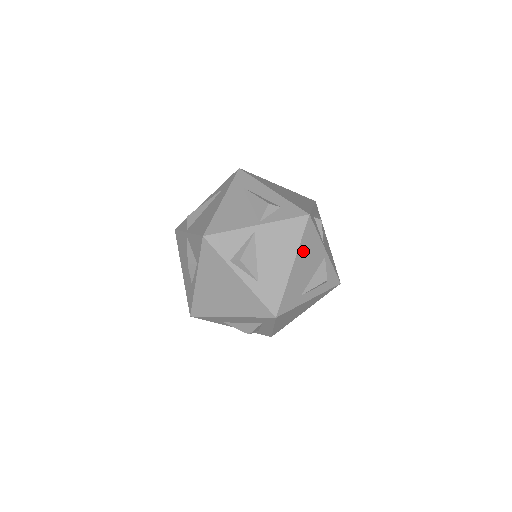
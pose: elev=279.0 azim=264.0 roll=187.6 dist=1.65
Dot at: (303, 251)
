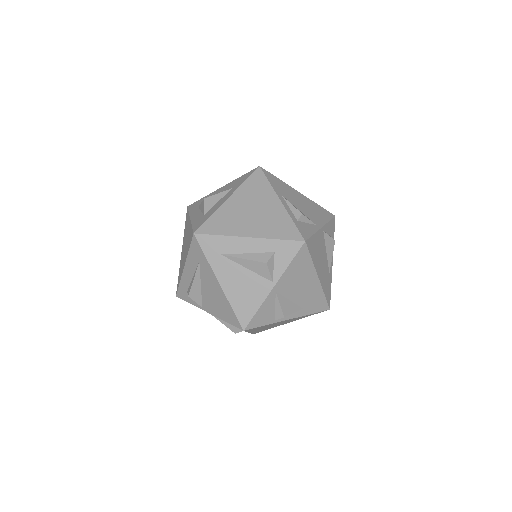
Dot at: (316, 260)
